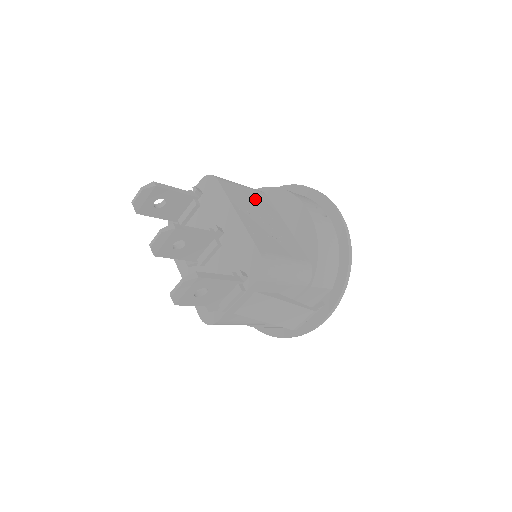
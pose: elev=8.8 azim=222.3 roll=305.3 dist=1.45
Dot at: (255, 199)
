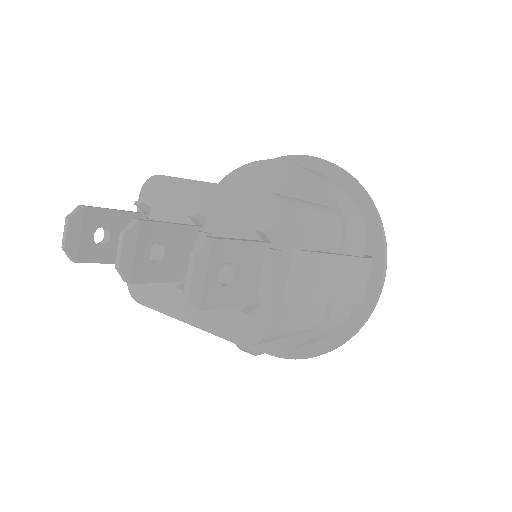
Dot at: occluded
